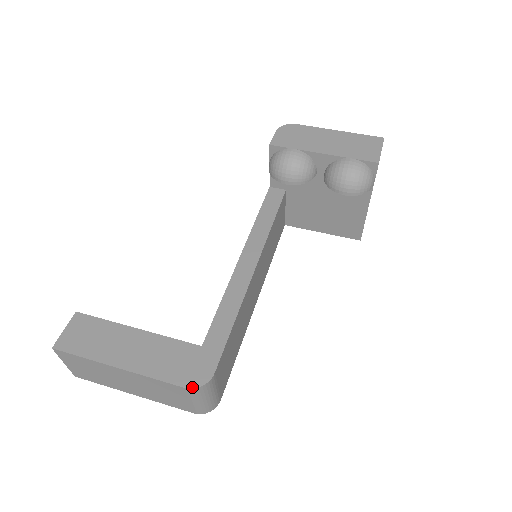
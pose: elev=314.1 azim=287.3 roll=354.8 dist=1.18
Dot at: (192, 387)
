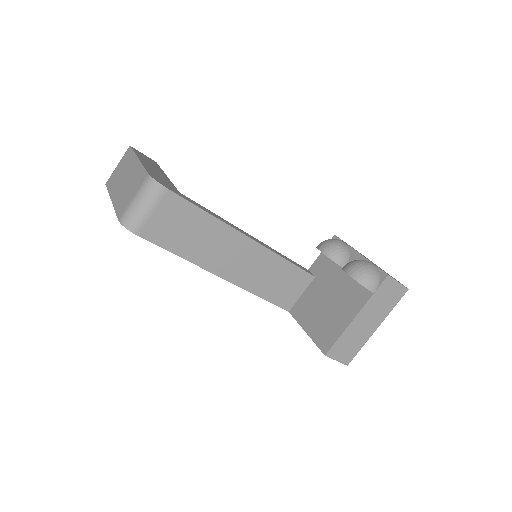
Dot at: (152, 176)
